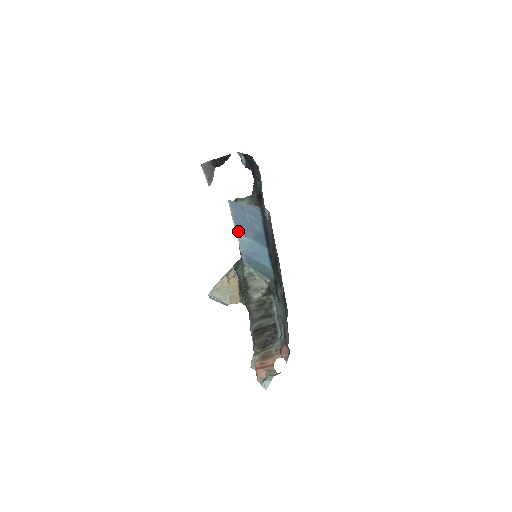
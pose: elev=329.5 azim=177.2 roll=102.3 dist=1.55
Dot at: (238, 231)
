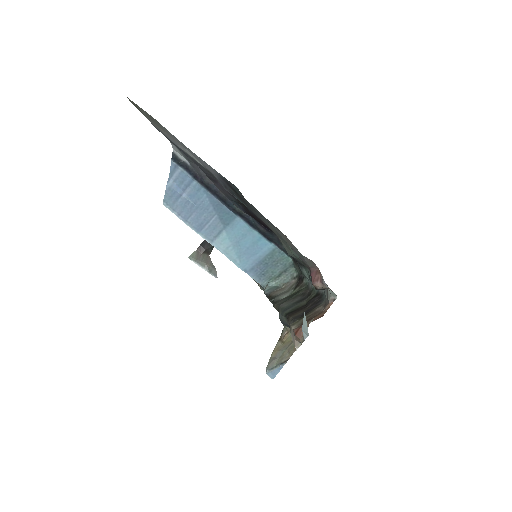
Dot at: (209, 239)
